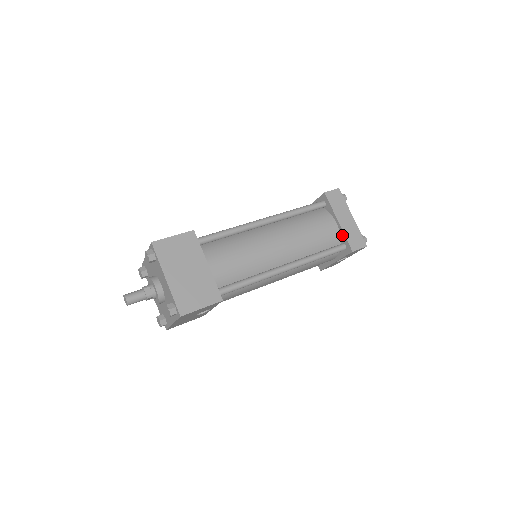
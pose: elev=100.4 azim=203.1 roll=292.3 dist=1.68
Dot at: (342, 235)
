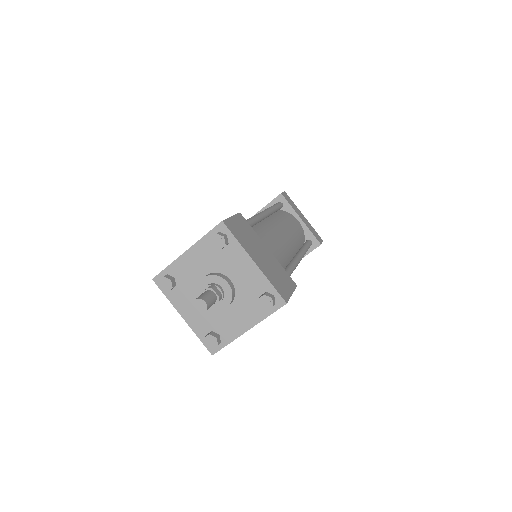
Dot at: (307, 231)
